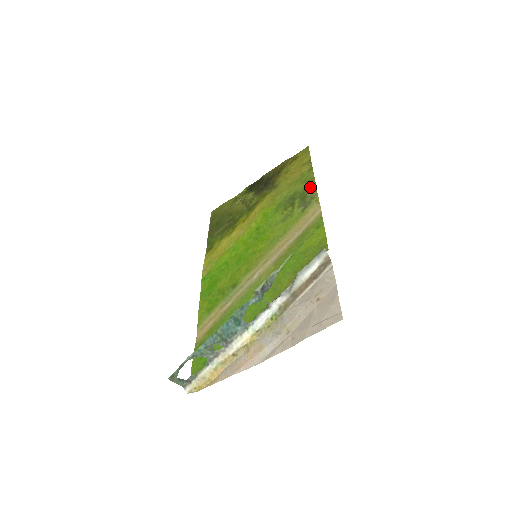
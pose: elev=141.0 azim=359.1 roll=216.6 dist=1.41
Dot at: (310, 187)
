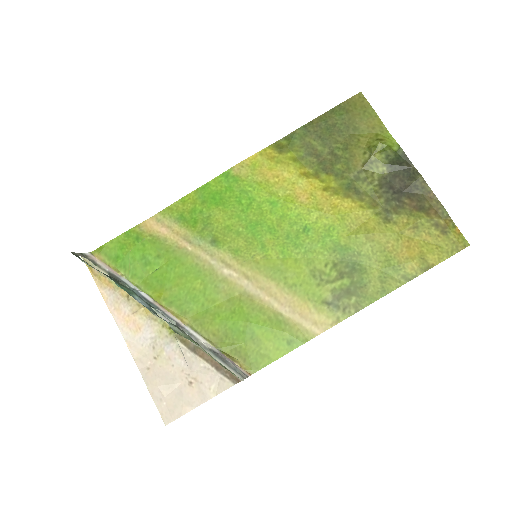
Dot at: (367, 296)
